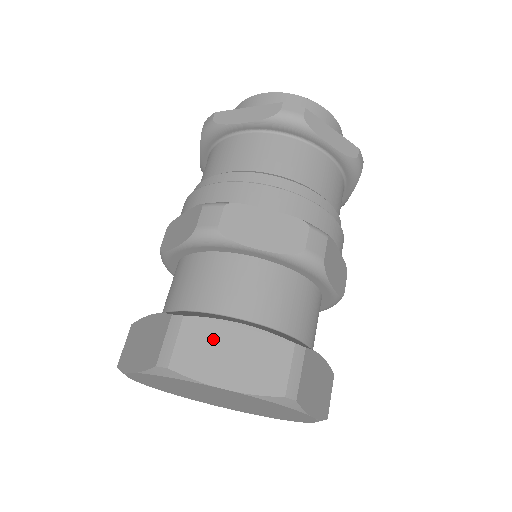
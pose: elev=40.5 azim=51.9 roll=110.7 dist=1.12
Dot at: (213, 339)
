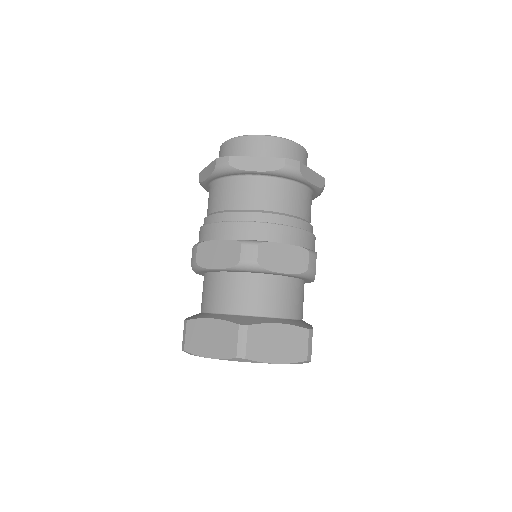
Dot at: (266, 336)
